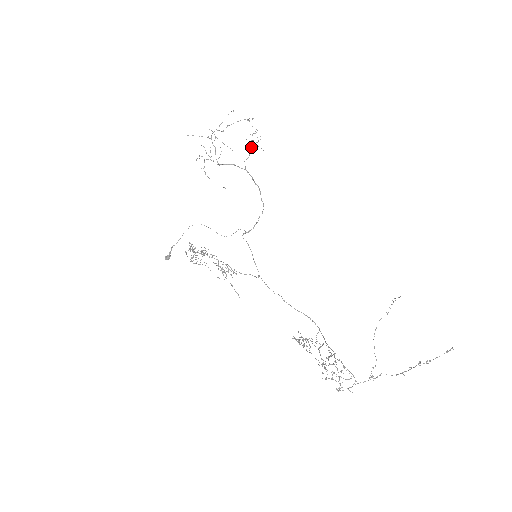
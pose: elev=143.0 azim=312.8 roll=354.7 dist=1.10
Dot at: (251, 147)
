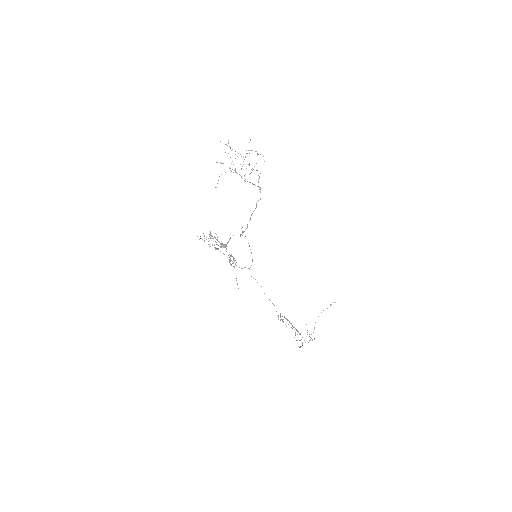
Dot at: occluded
